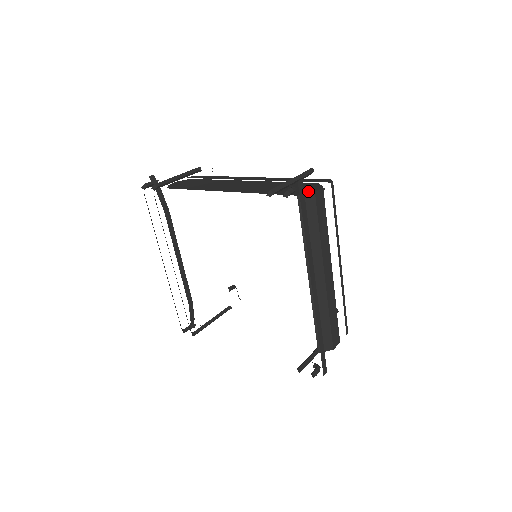
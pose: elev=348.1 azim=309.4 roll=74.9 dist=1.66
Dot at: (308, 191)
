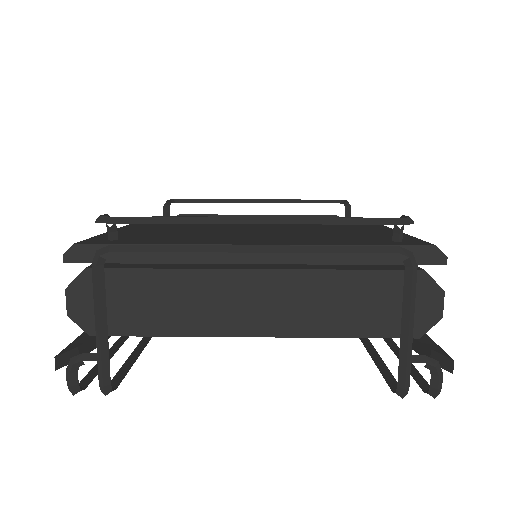
Dot at: (429, 317)
